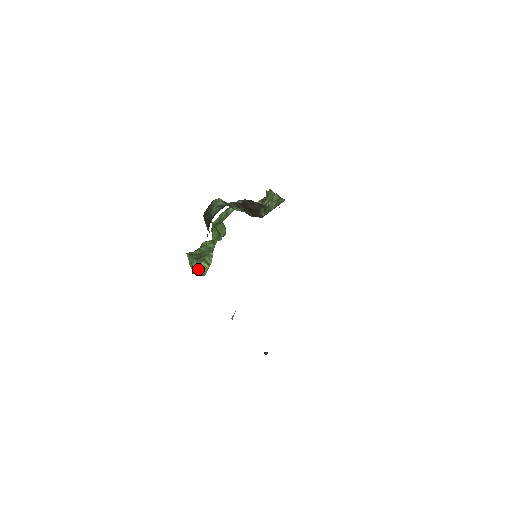
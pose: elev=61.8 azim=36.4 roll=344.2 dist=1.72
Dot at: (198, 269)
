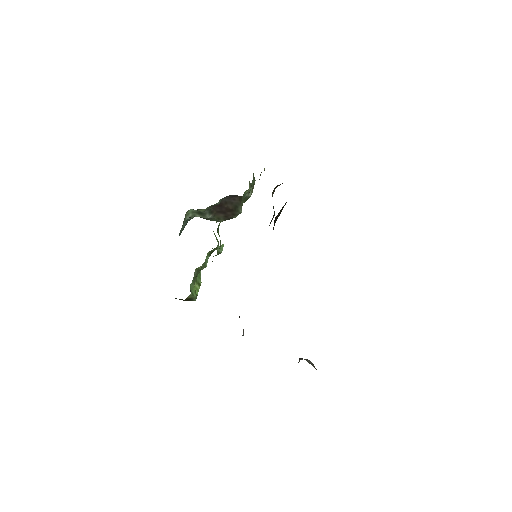
Dot at: (193, 292)
